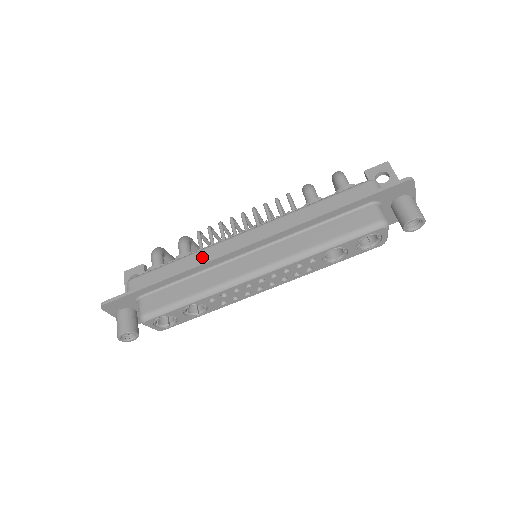
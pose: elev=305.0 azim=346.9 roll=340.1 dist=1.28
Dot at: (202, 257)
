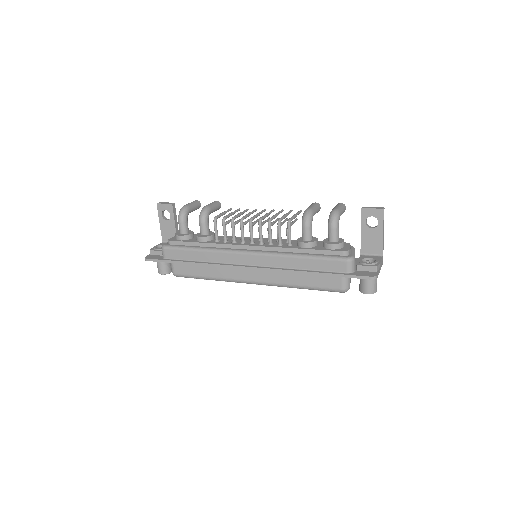
Dot at: (216, 258)
